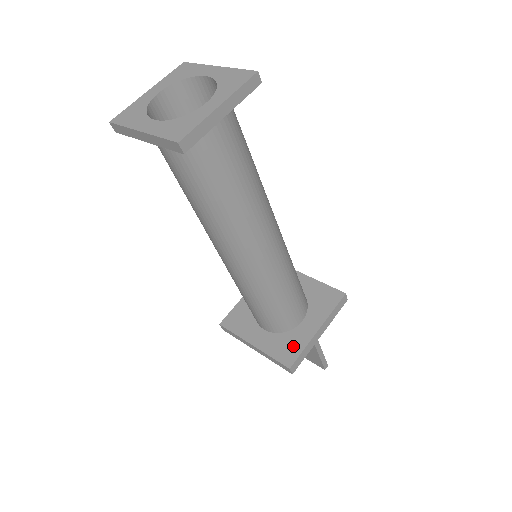
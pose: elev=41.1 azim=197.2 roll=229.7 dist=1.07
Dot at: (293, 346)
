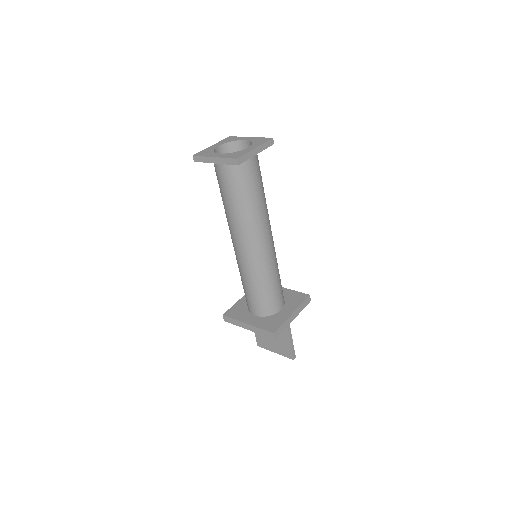
Dot at: (276, 322)
